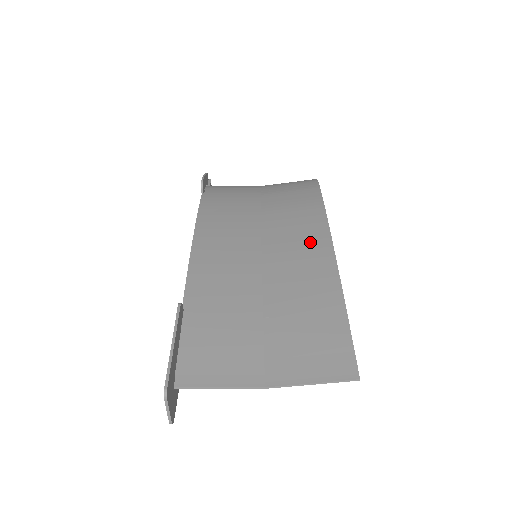
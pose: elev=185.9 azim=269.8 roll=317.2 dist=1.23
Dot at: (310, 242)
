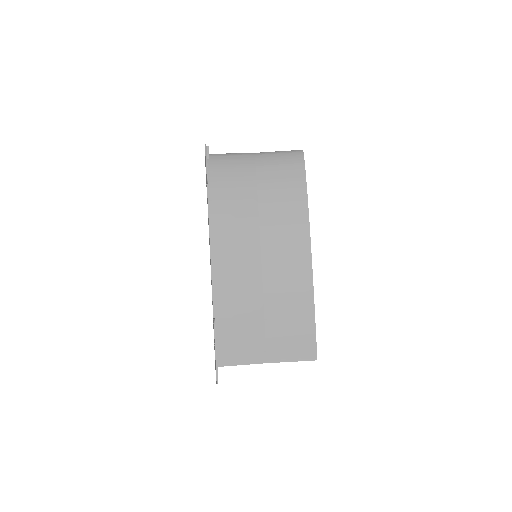
Dot at: (296, 255)
